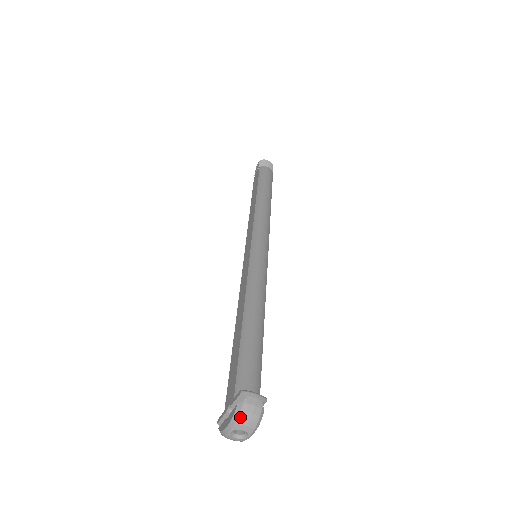
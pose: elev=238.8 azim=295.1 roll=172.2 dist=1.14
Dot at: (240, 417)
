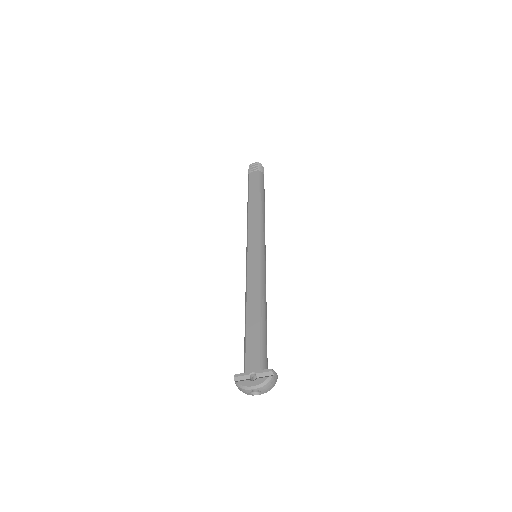
Dot at: (267, 385)
